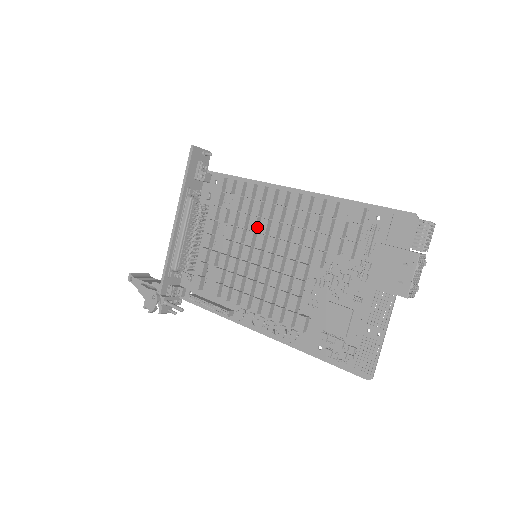
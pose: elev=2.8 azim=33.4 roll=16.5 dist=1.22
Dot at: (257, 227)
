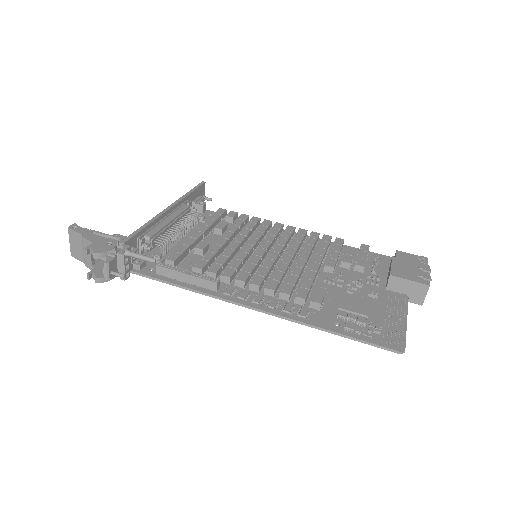
Dot at: (260, 240)
